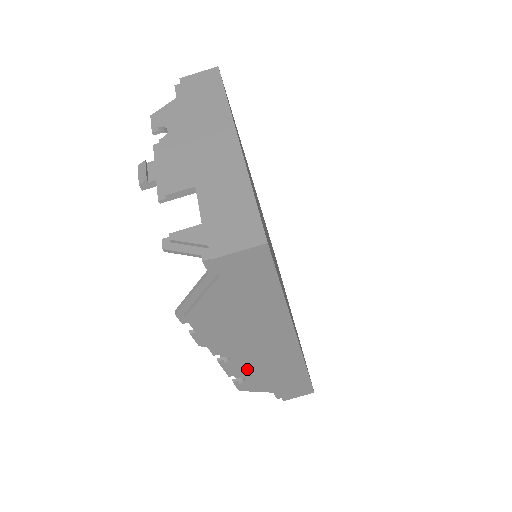
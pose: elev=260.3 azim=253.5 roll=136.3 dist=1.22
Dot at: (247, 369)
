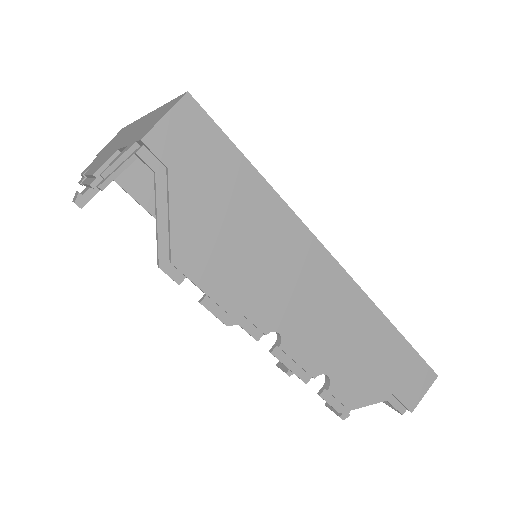
Dot at: (316, 352)
